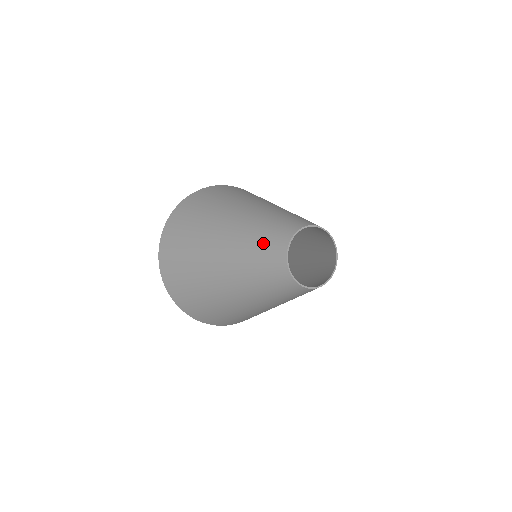
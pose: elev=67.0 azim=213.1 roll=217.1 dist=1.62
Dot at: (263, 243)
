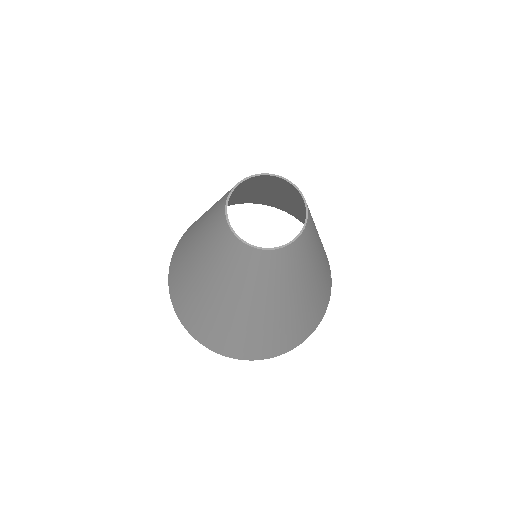
Dot at: (214, 240)
